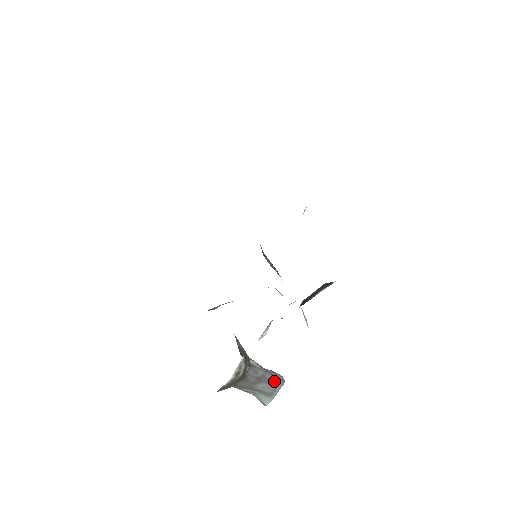
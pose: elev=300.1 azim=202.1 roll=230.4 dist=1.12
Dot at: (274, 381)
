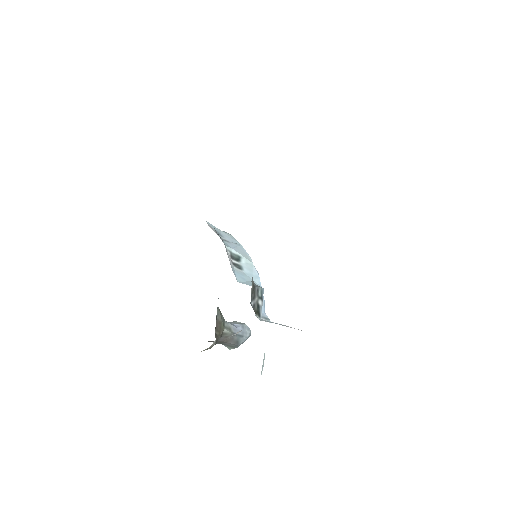
Dot at: (240, 340)
